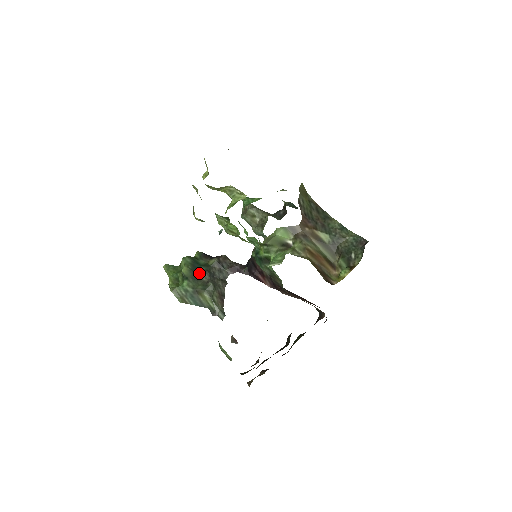
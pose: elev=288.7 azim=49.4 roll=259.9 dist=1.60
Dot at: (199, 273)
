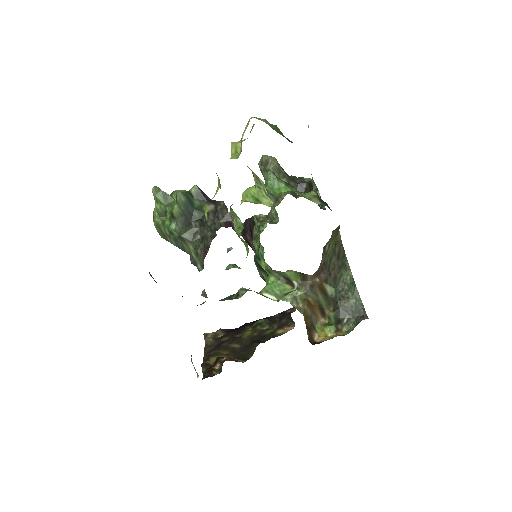
Dot at: (190, 218)
